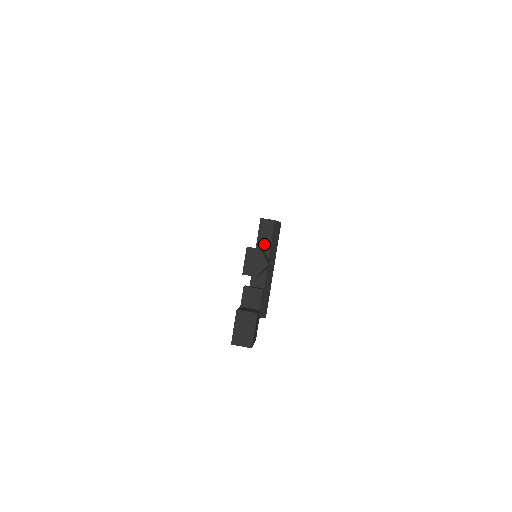
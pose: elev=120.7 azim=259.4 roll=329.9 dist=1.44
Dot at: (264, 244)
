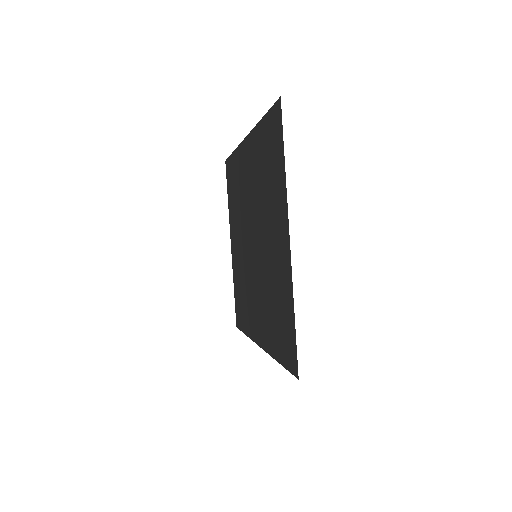
Dot at: occluded
